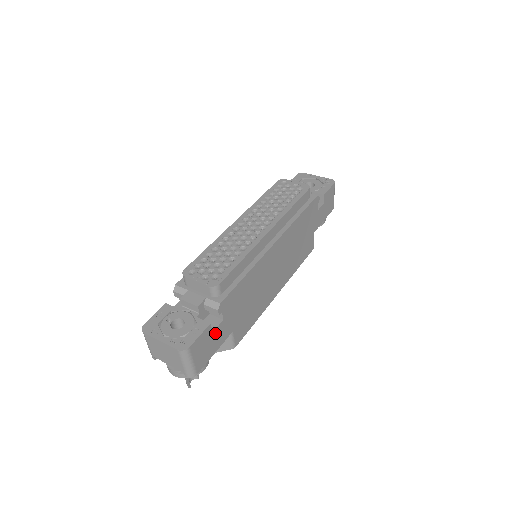
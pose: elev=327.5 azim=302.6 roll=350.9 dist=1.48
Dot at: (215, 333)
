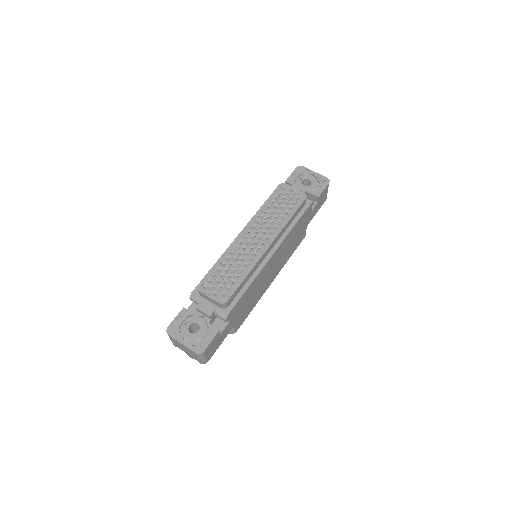
Dot at: (222, 333)
